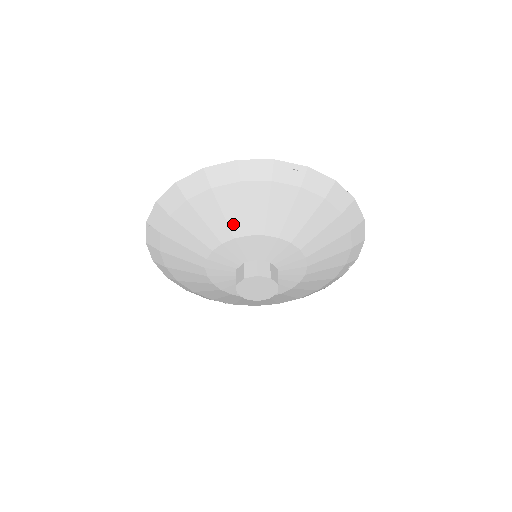
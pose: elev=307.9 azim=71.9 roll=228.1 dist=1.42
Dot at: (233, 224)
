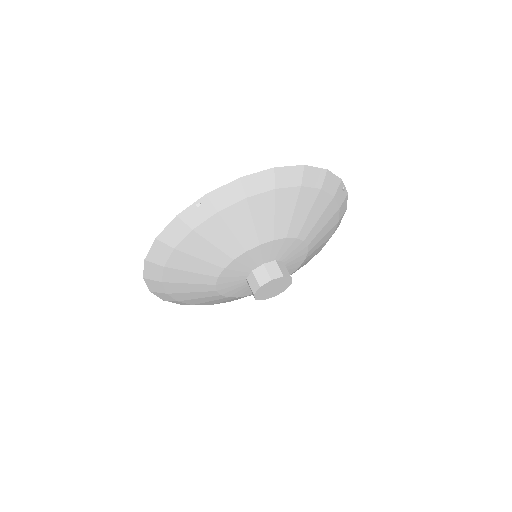
Dot at: (205, 272)
